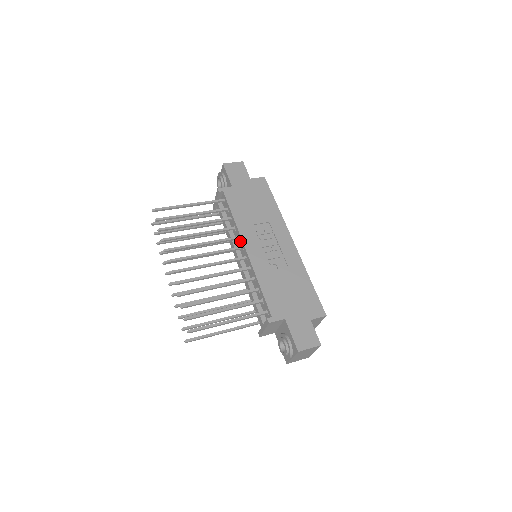
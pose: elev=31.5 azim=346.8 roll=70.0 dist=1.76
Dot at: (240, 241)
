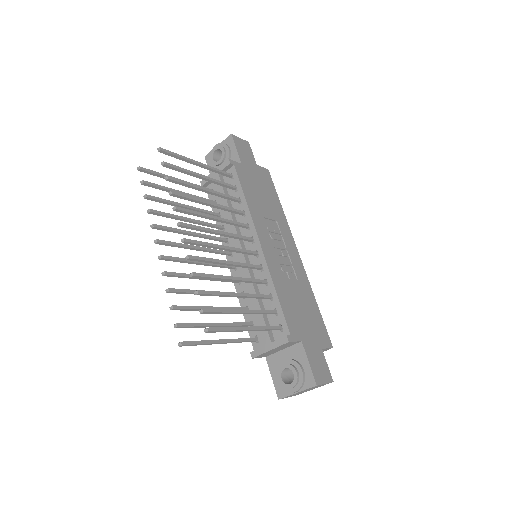
Dot at: (250, 231)
